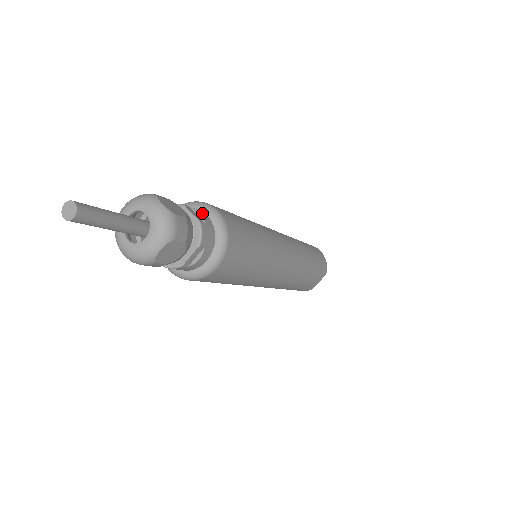
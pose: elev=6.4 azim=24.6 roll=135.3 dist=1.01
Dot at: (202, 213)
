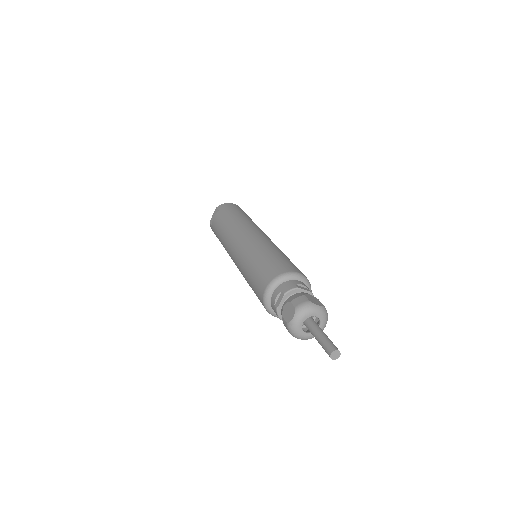
Dot at: (300, 283)
